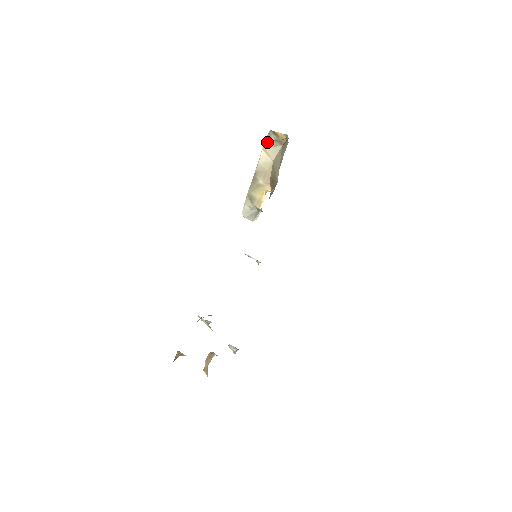
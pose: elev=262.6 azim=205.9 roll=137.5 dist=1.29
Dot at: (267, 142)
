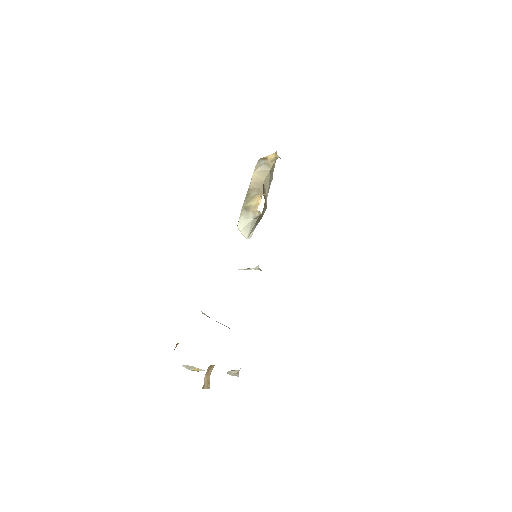
Dot at: (257, 167)
